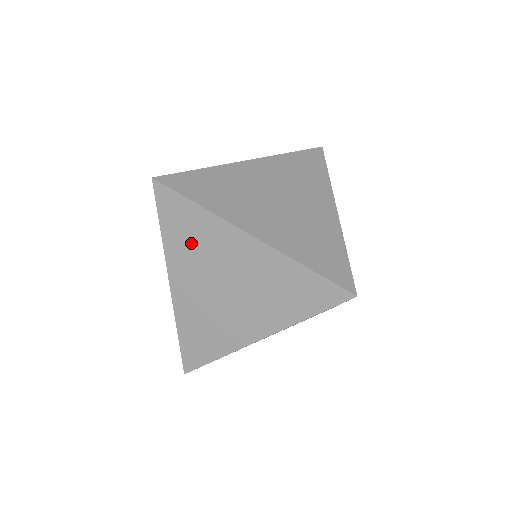
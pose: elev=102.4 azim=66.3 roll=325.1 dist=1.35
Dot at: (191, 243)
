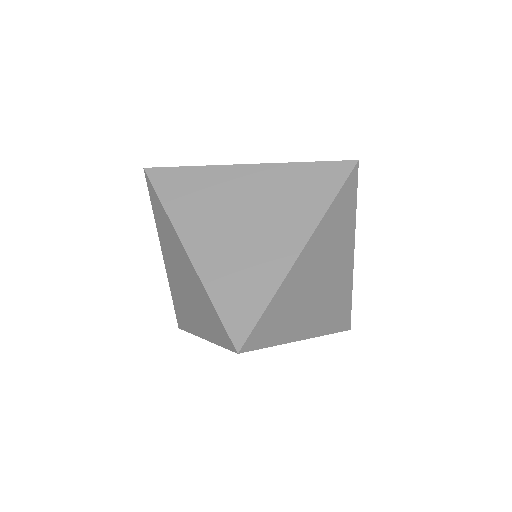
Dot at: (165, 234)
